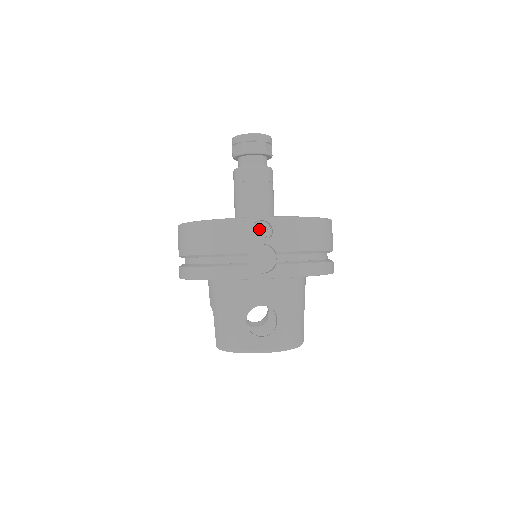
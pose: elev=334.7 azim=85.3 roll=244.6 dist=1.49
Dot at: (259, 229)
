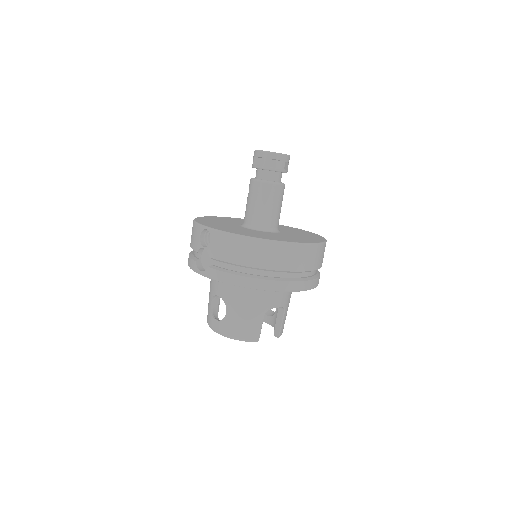
Dot at: occluded
